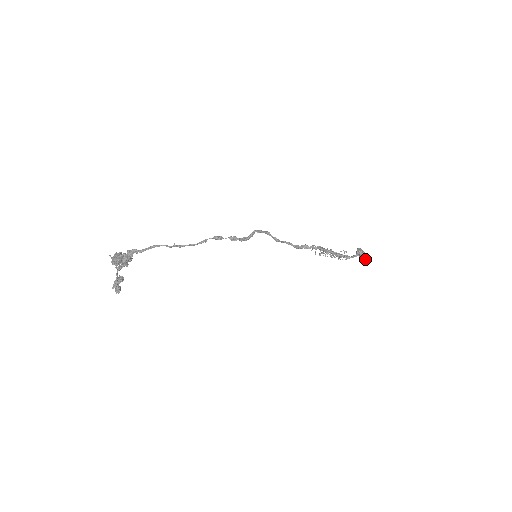
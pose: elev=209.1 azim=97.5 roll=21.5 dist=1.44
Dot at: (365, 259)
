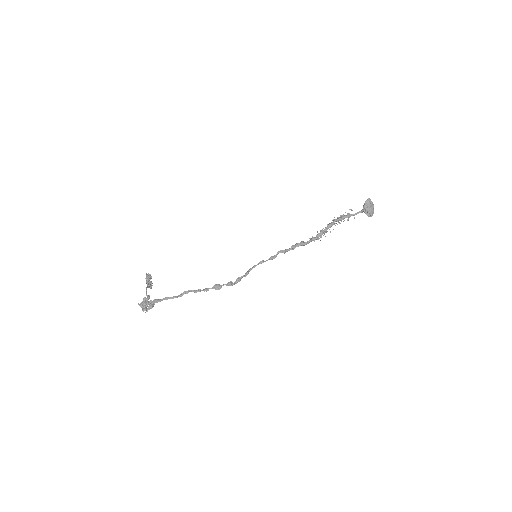
Dot at: occluded
